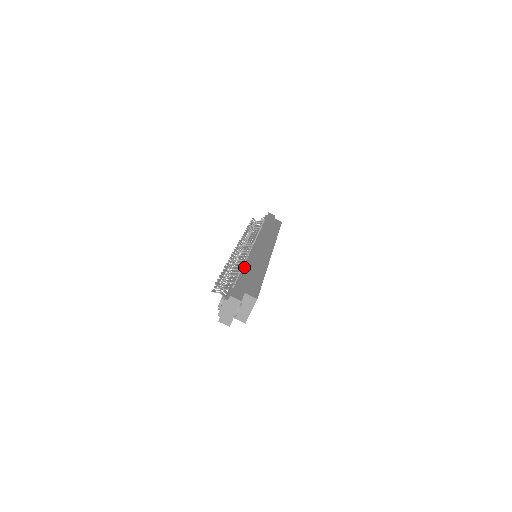
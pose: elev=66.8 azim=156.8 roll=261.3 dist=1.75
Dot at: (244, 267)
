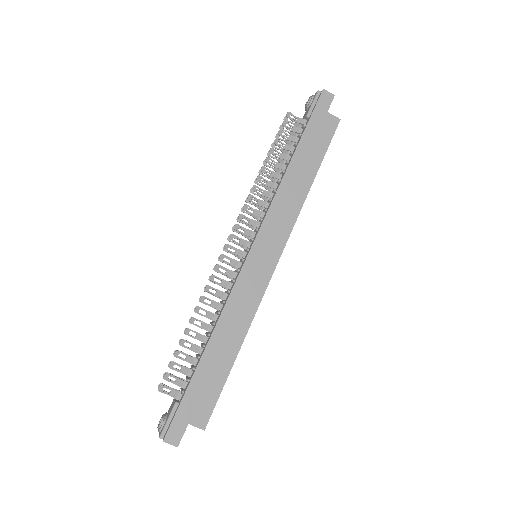
Dot at: (207, 347)
